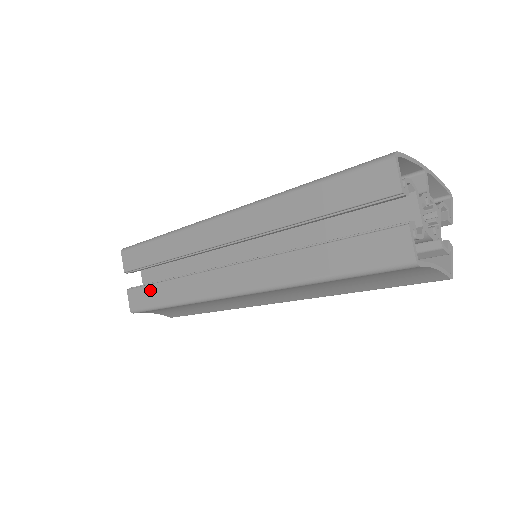
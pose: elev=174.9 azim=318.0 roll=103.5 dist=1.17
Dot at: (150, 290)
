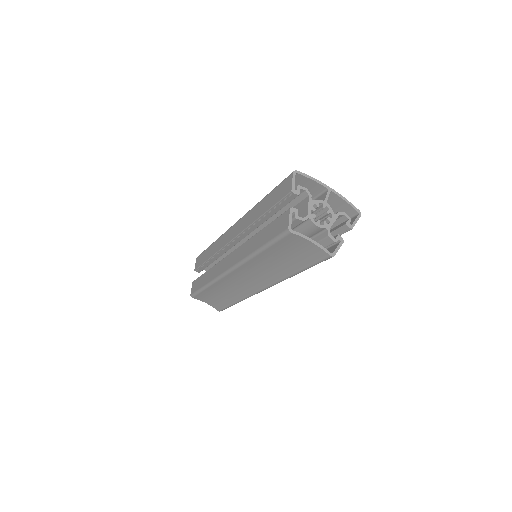
Dot at: (200, 279)
